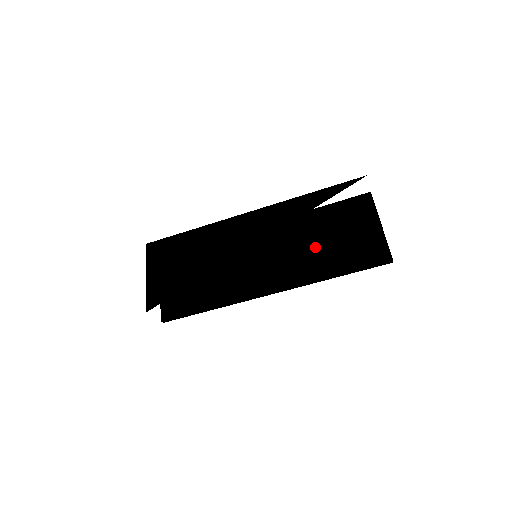
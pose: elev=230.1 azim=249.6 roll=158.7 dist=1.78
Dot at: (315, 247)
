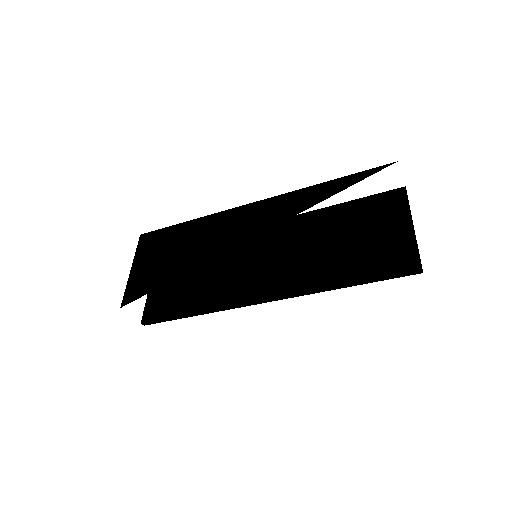
Dot at: (326, 249)
